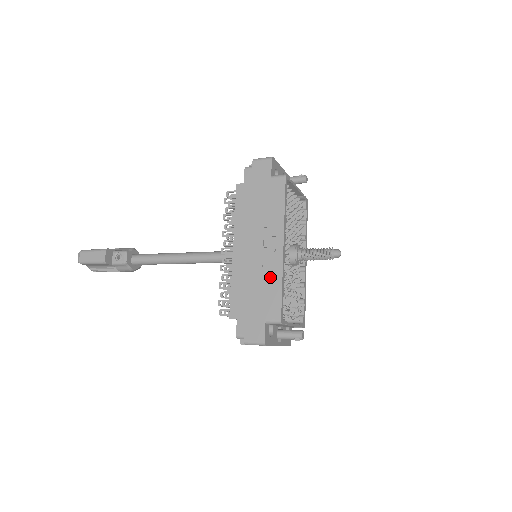
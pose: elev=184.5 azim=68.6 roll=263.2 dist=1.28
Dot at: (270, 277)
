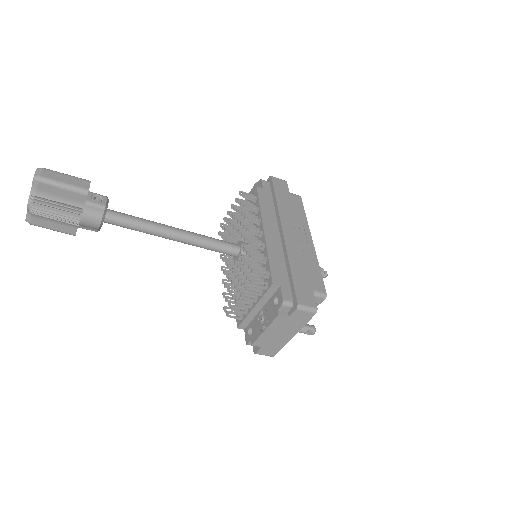
Dot at: (308, 258)
